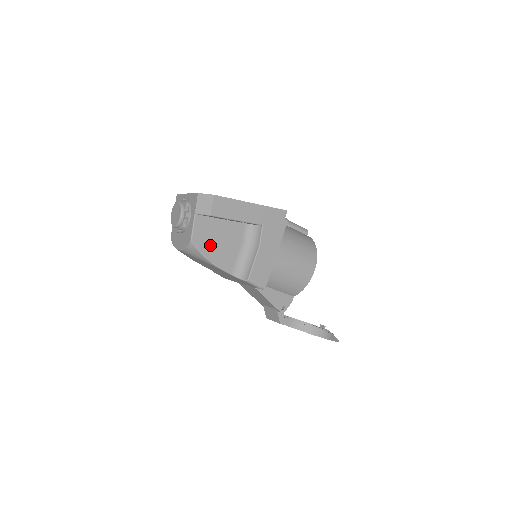
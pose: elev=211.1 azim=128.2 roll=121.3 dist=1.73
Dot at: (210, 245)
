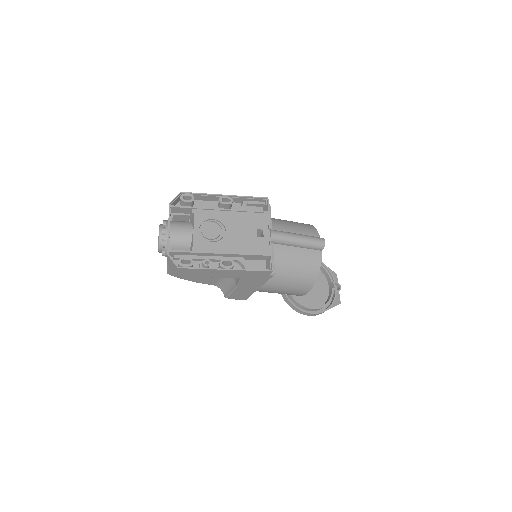
Dot at: occluded
